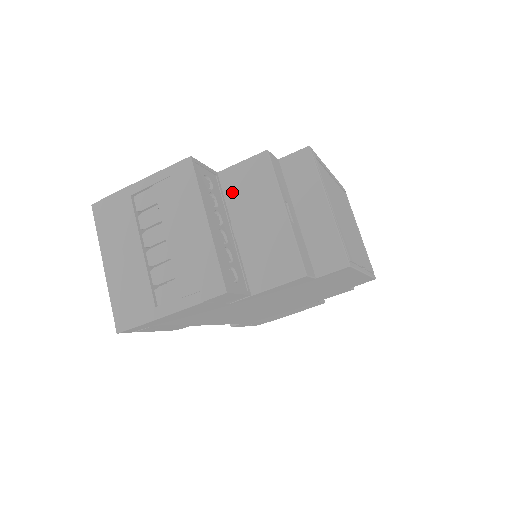
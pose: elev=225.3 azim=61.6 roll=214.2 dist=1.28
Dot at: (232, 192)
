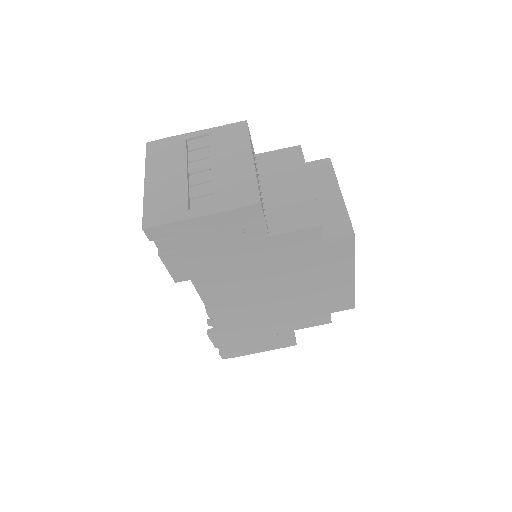
Dot at: (265, 167)
